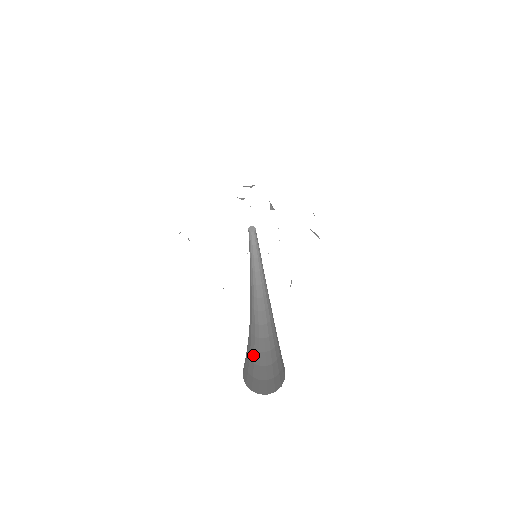
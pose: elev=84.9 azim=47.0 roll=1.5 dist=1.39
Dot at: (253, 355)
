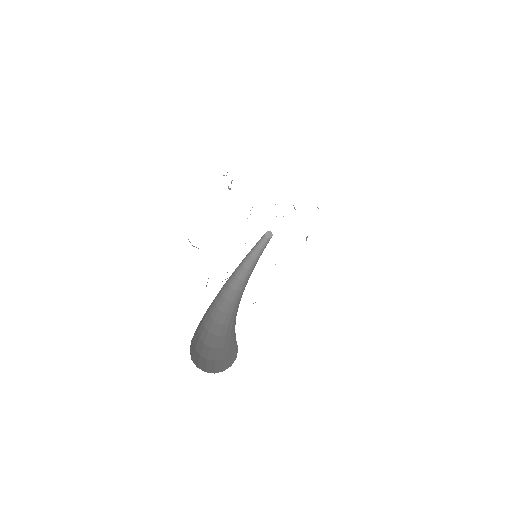
Dot at: (201, 324)
